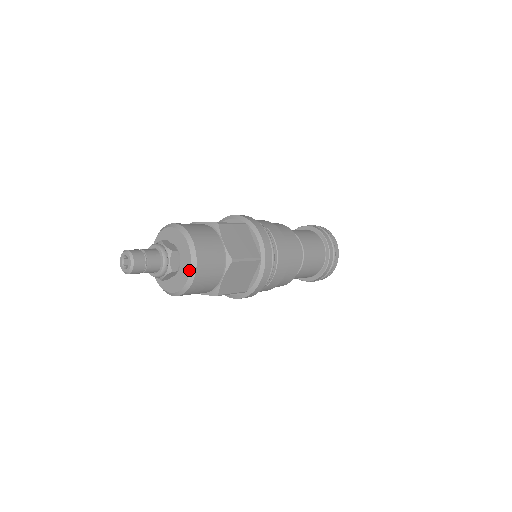
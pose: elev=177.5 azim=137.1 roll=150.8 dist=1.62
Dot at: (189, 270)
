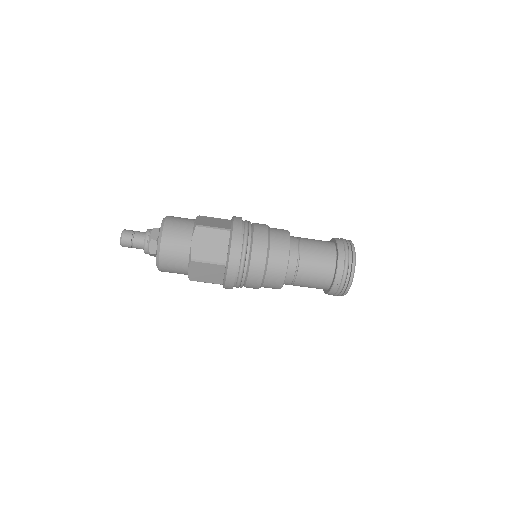
Dot at: (159, 232)
